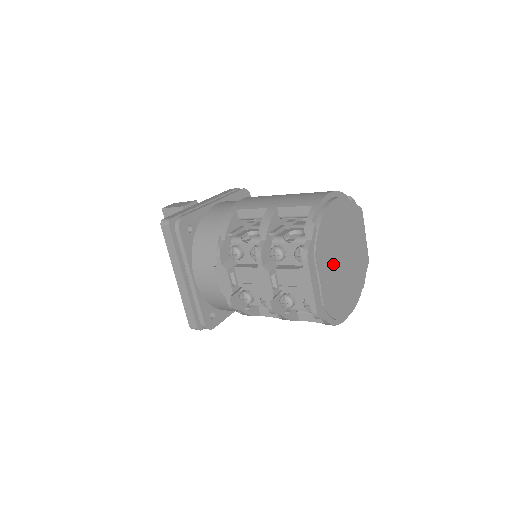
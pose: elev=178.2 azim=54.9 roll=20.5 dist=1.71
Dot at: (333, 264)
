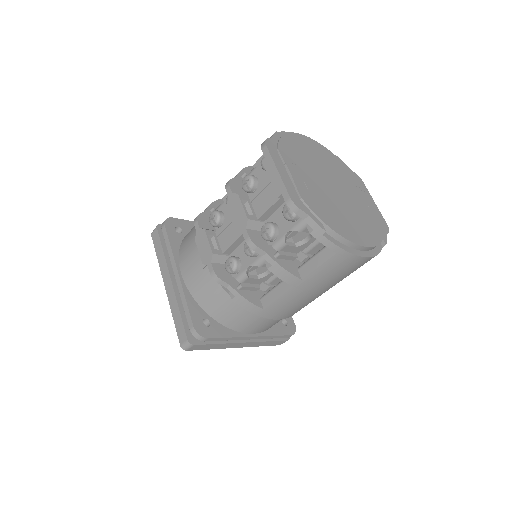
Dot at: (314, 178)
